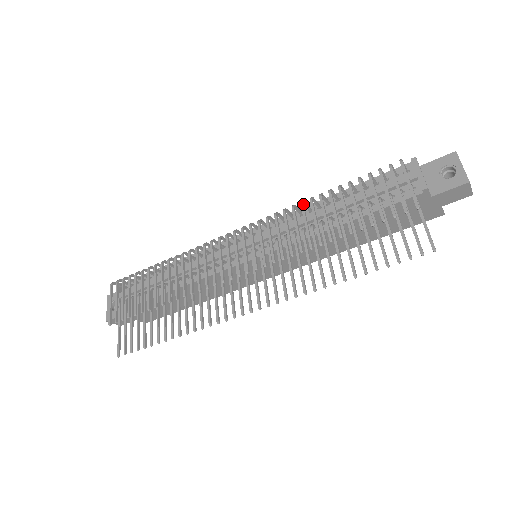
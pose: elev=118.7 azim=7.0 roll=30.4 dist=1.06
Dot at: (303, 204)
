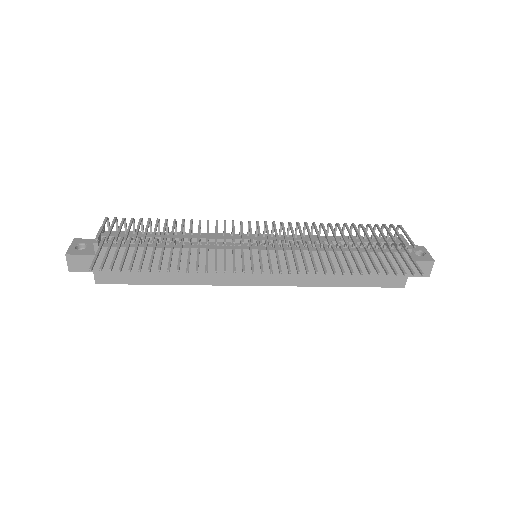
Dot at: (323, 224)
